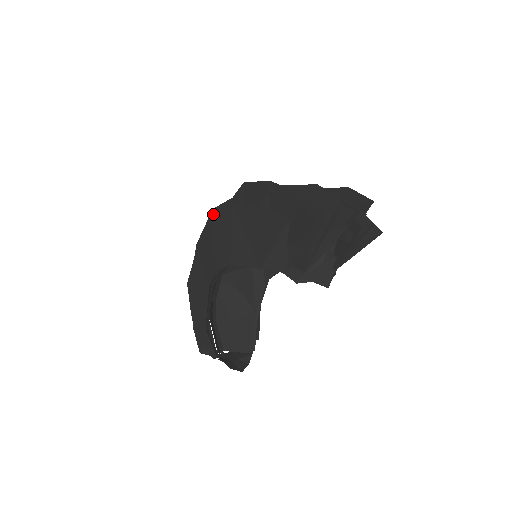
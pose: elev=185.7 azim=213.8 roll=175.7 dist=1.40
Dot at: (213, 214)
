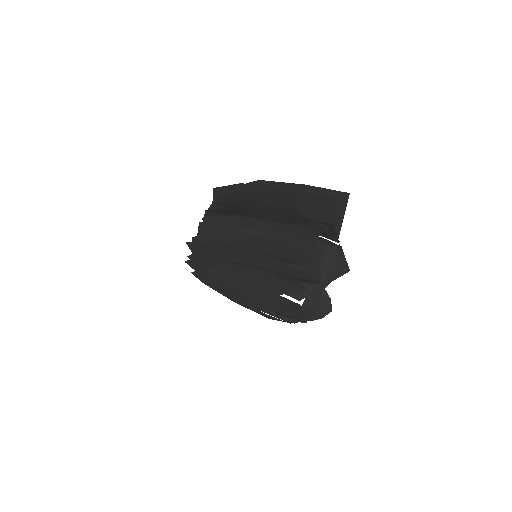
Dot at: occluded
